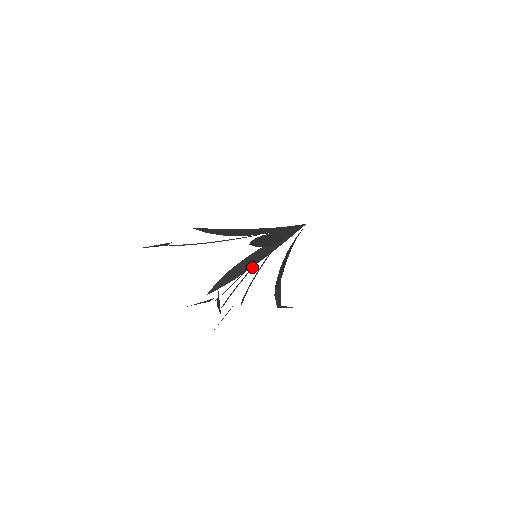
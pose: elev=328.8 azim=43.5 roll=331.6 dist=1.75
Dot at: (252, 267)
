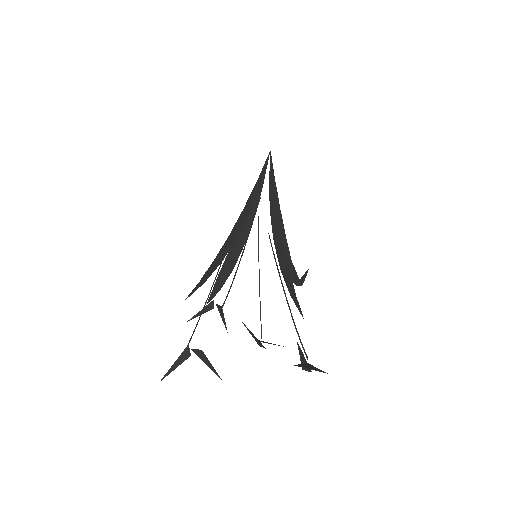
Dot at: occluded
